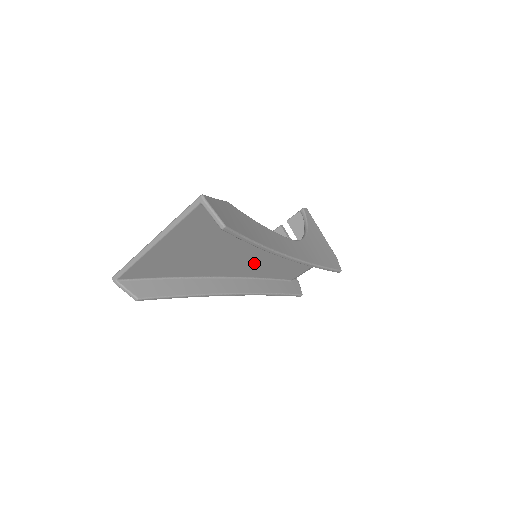
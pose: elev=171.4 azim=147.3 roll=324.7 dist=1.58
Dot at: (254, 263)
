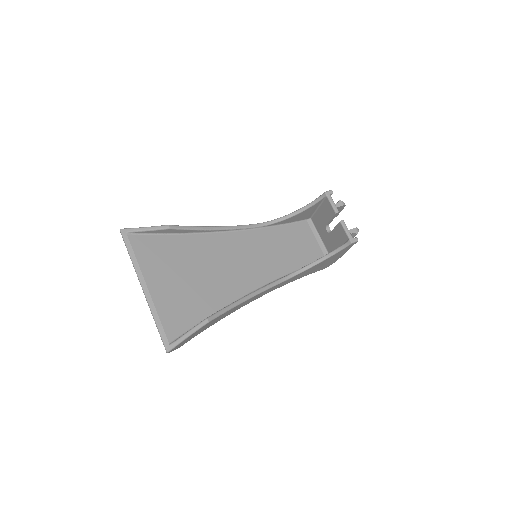
Dot at: (251, 255)
